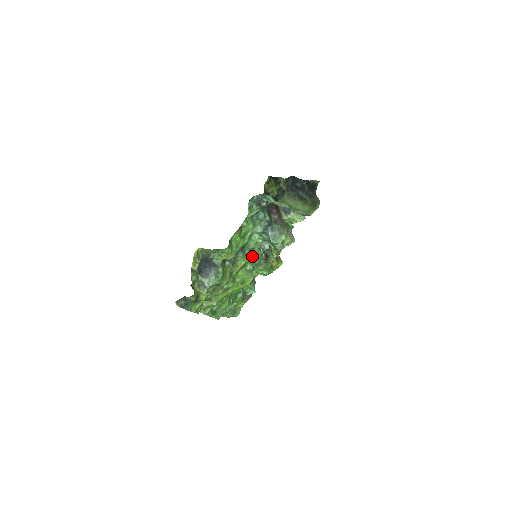
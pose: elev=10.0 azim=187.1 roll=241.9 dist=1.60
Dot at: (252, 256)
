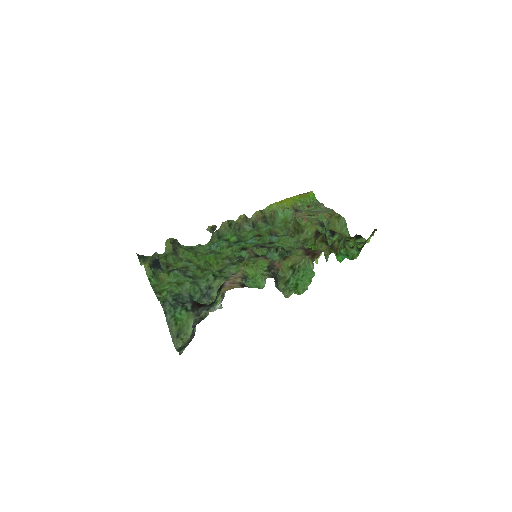
Dot at: occluded
